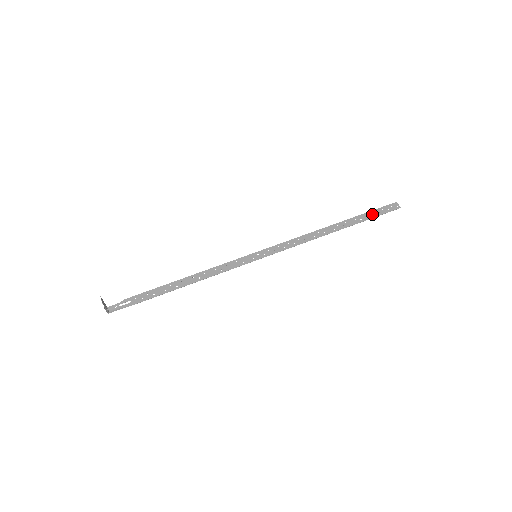
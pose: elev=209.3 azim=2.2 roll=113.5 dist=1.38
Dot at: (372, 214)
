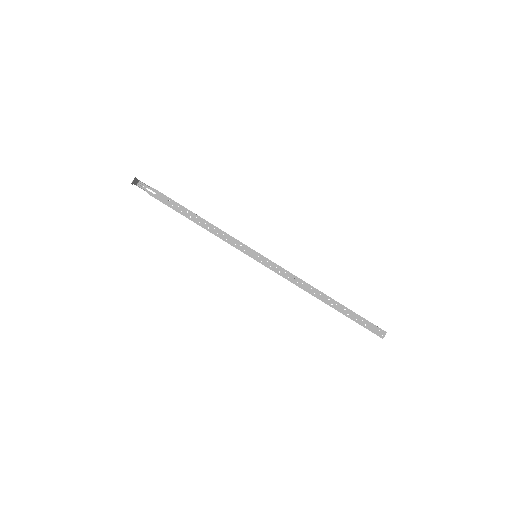
Dot at: (360, 320)
